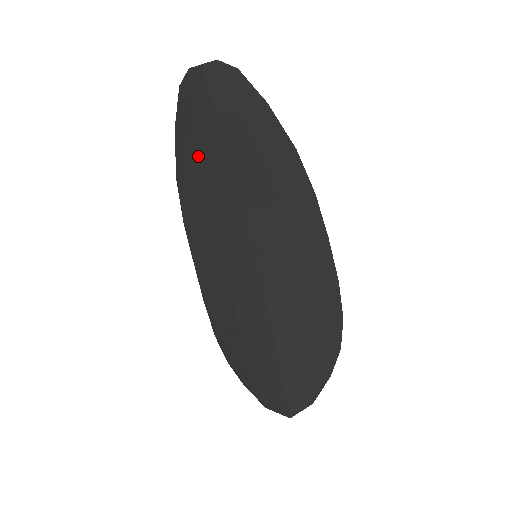
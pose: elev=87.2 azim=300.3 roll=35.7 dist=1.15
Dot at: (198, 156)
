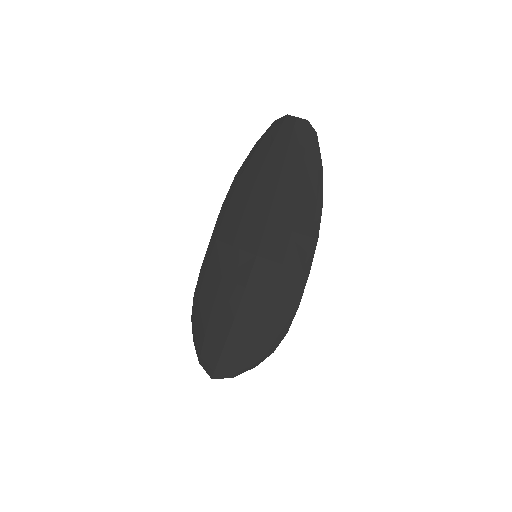
Dot at: (259, 170)
